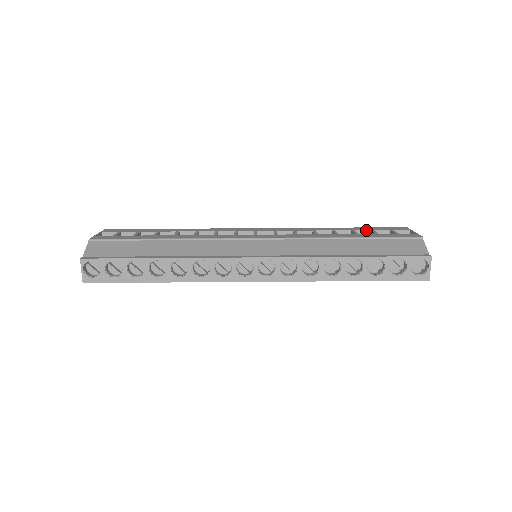
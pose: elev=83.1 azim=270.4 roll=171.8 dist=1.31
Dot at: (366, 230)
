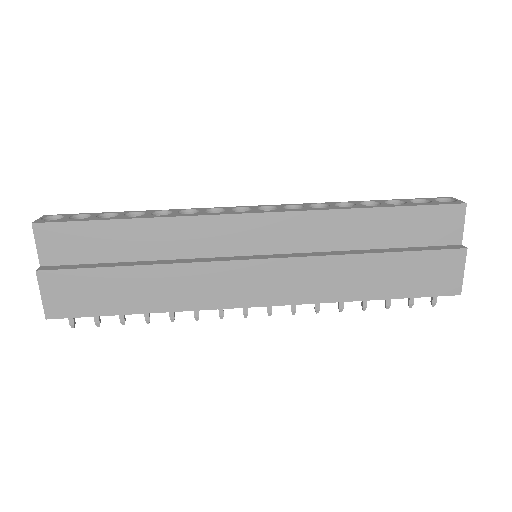
Dot at: occluded
